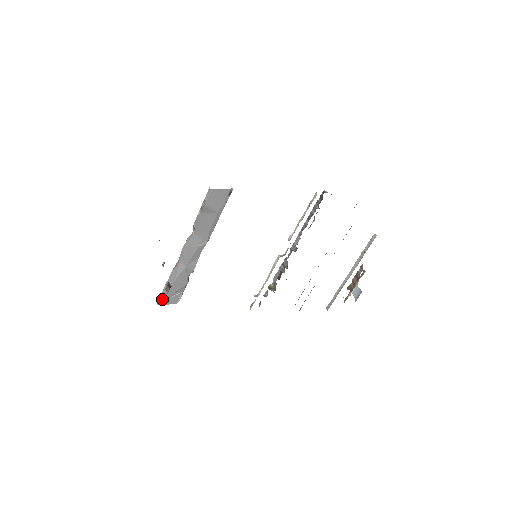
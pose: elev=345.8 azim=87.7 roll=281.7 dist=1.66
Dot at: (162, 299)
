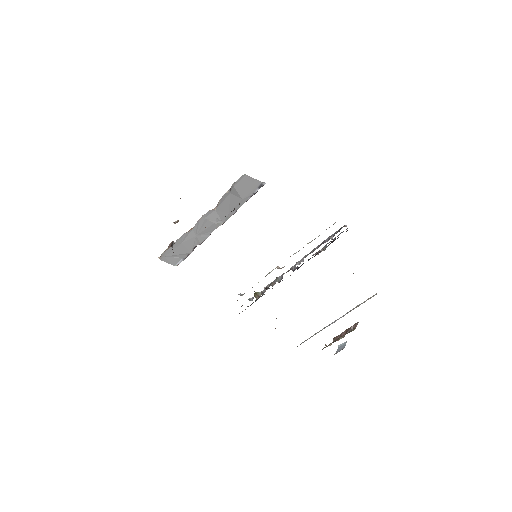
Dot at: (164, 255)
